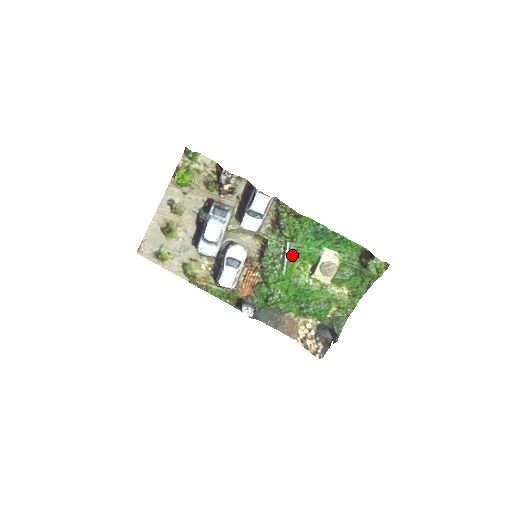
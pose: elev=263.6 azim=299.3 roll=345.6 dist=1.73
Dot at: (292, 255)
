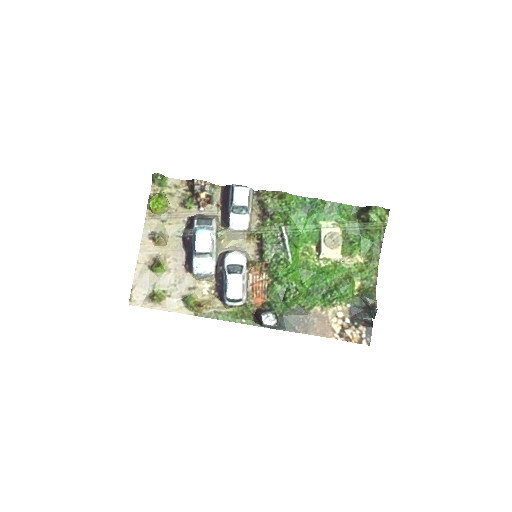
Dot at: (292, 240)
